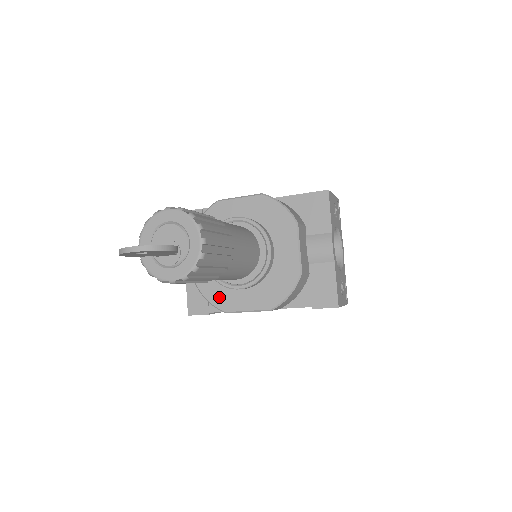
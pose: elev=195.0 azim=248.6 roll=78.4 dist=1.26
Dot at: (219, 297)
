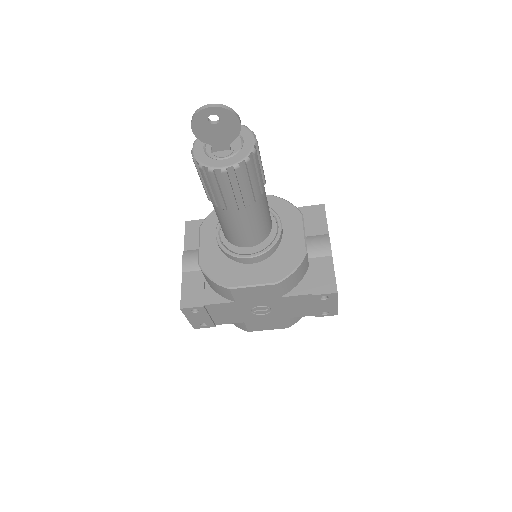
Dot at: (223, 275)
